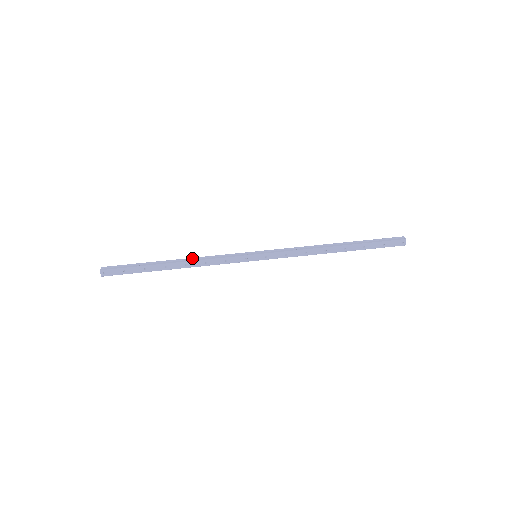
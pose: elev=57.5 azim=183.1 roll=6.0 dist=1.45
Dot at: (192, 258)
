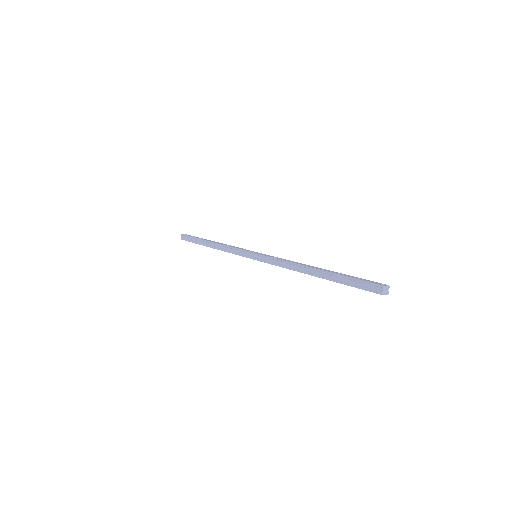
Dot at: (218, 245)
